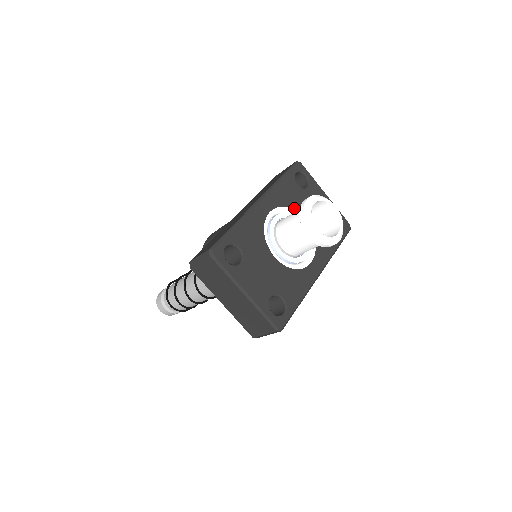
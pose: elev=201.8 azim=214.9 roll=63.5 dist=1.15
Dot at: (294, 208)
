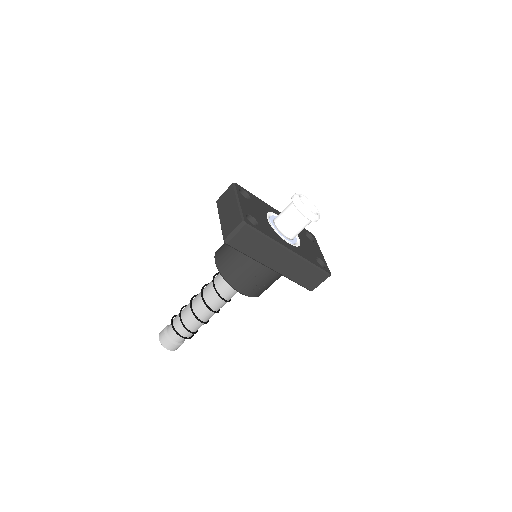
Dot at: occluded
